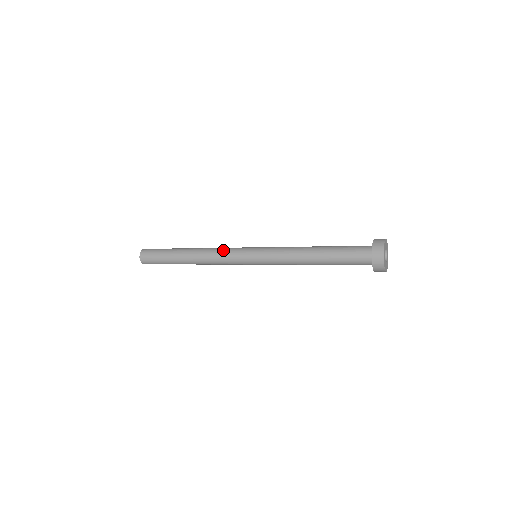
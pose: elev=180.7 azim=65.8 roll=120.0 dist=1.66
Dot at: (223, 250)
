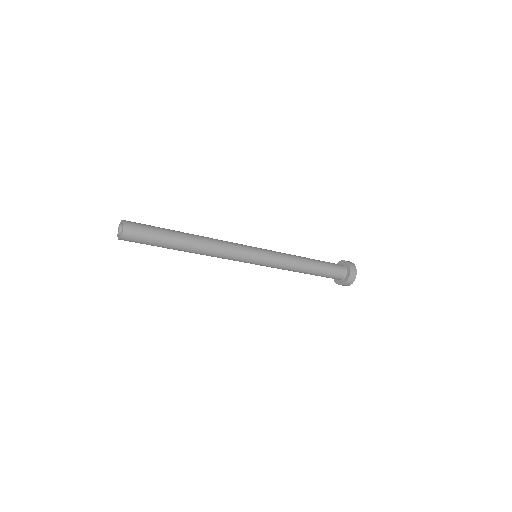
Dot at: occluded
